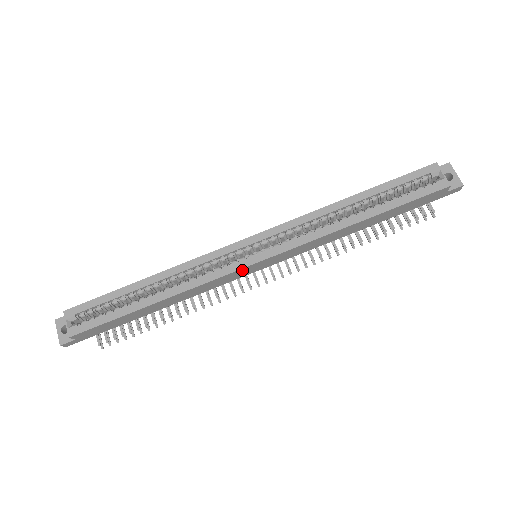
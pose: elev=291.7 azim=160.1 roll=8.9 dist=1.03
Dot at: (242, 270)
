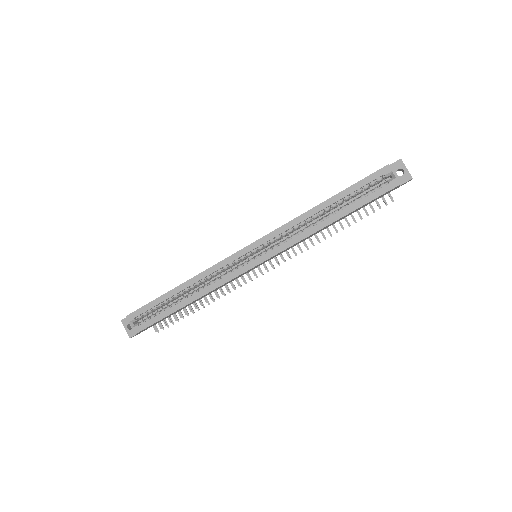
Dot at: (247, 271)
